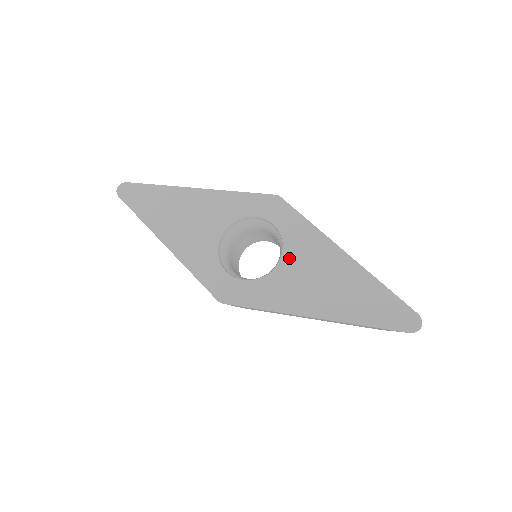
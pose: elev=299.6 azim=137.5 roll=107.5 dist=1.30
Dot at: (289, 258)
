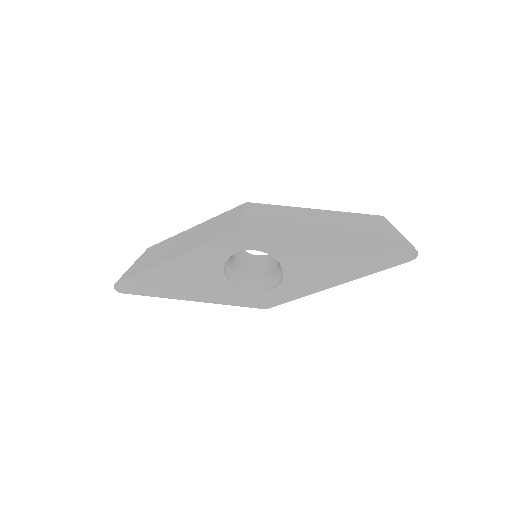
Dot at: (288, 264)
